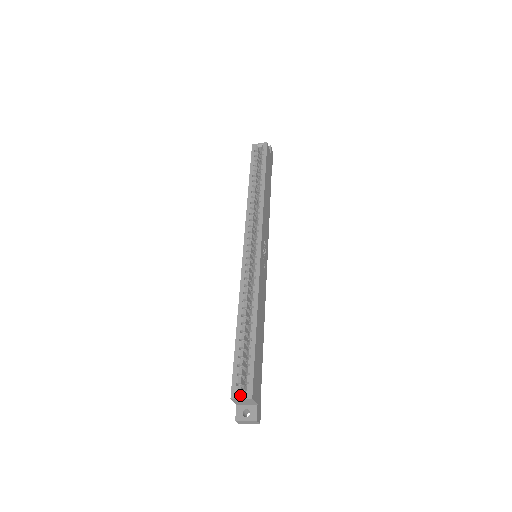
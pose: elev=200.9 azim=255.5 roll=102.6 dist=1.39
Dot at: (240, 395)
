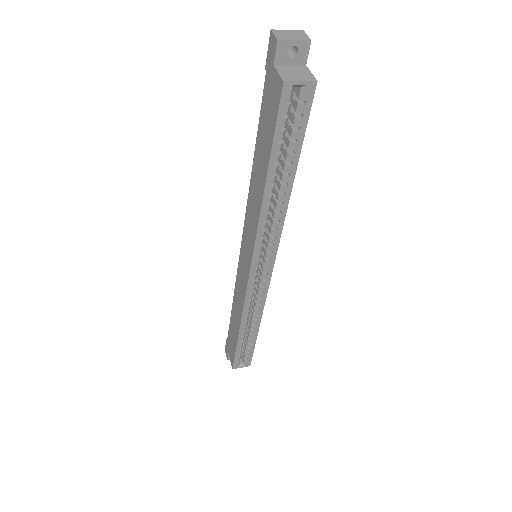
Dot at: (240, 366)
